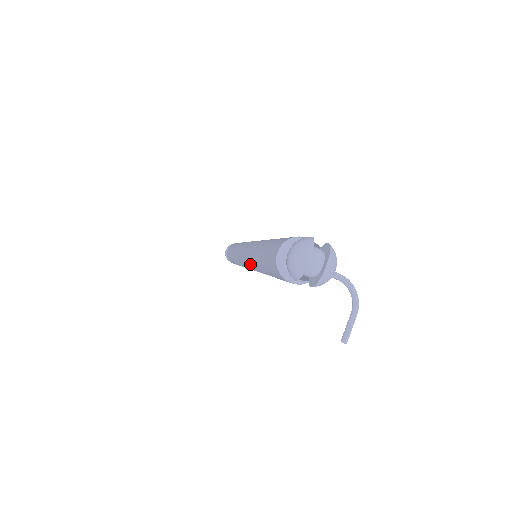
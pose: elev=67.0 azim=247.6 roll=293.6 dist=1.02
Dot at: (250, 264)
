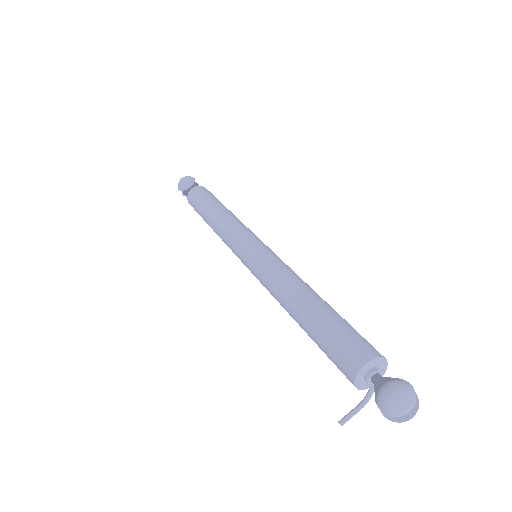
Dot at: (270, 285)
